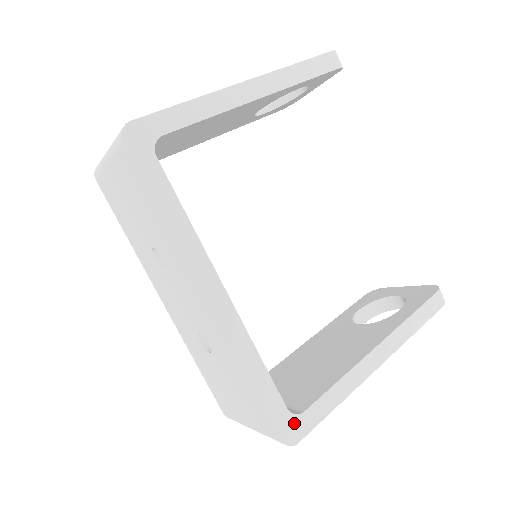
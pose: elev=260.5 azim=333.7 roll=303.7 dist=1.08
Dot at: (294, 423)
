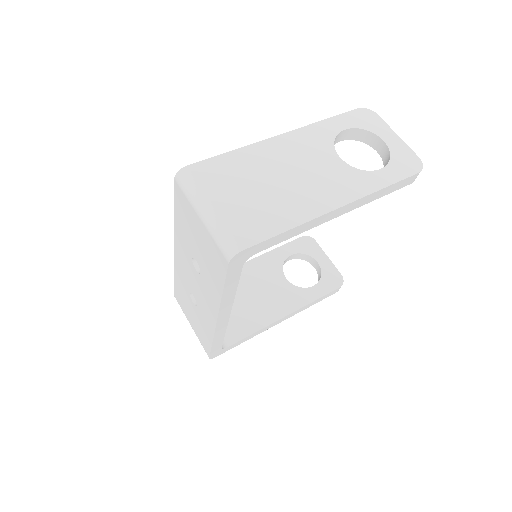
Dot at: (220, 351)
